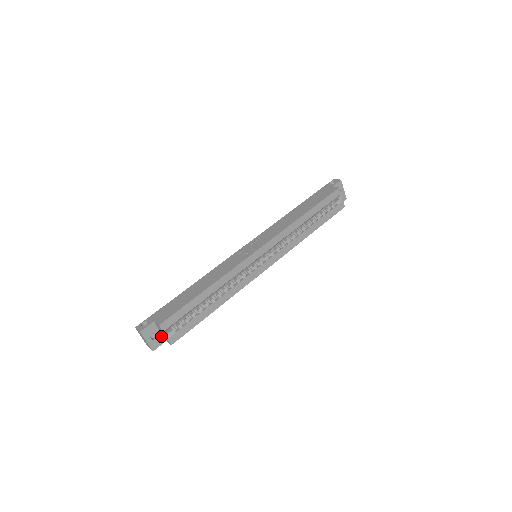
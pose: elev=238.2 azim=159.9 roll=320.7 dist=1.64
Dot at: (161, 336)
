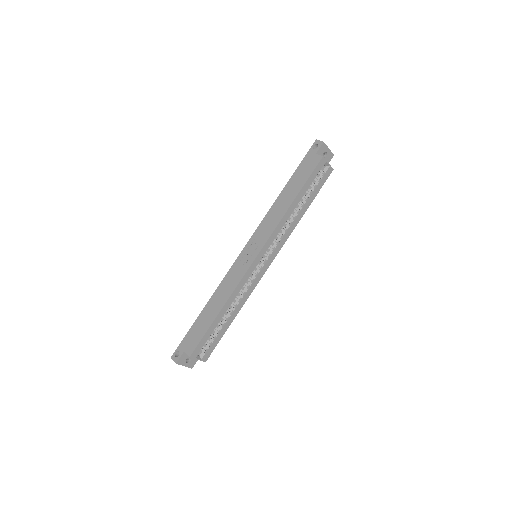
Dot at: occluded
